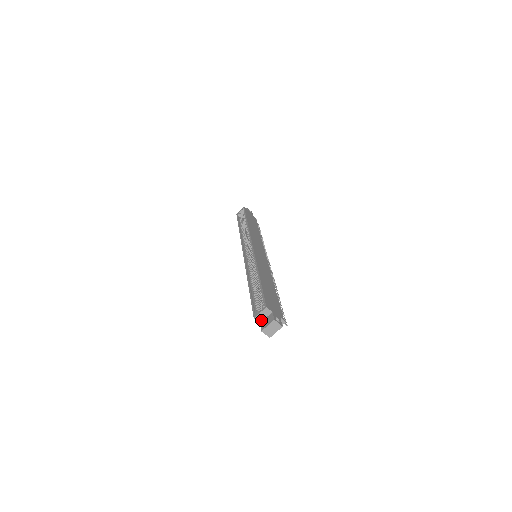
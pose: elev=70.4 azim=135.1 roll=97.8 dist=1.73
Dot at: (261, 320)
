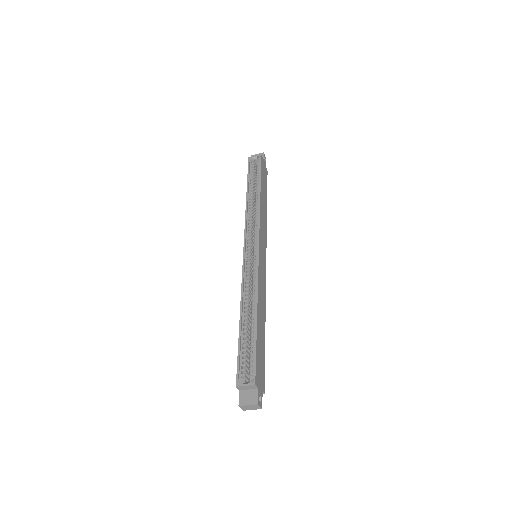
Dot at: (242, 389)
